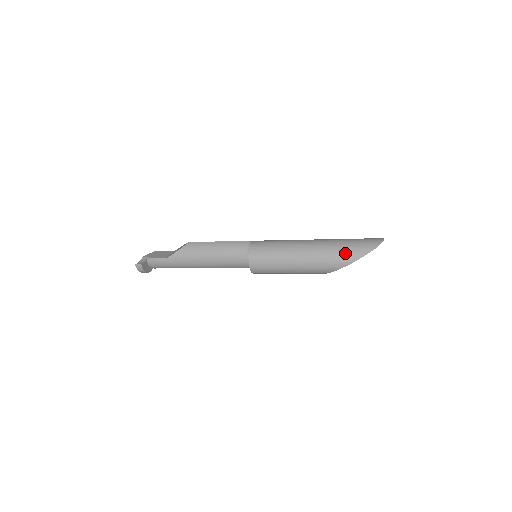
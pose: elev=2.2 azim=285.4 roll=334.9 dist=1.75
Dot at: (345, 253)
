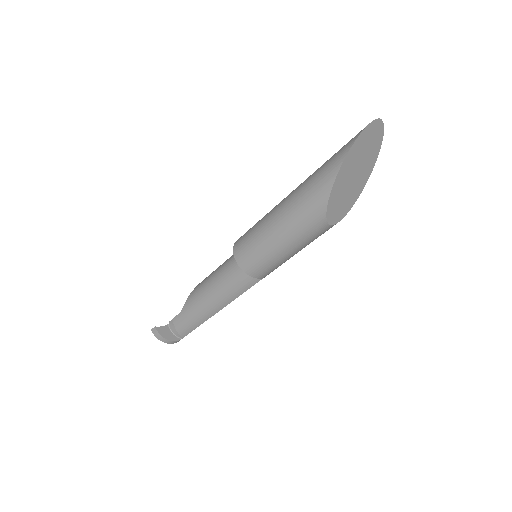
Dot at: (326, 166)
